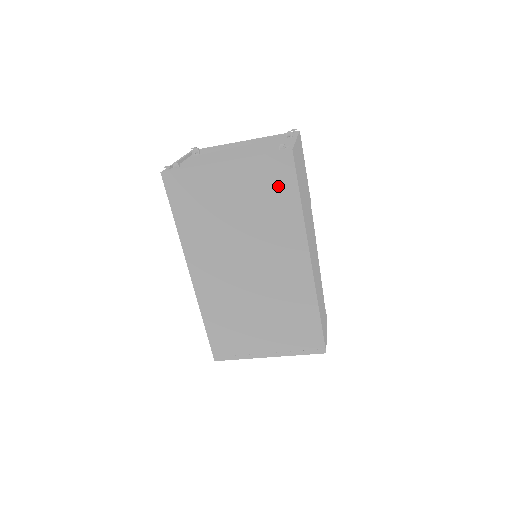
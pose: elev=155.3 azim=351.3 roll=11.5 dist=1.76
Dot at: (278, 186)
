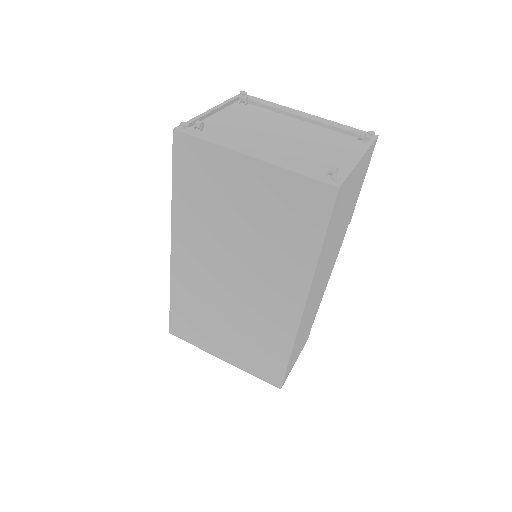
Dot at: (303, 217)
